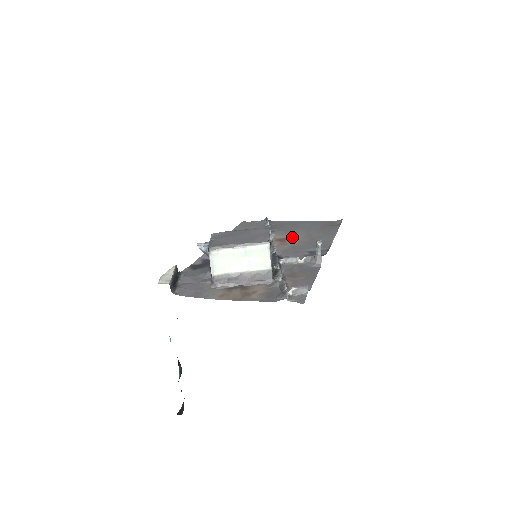
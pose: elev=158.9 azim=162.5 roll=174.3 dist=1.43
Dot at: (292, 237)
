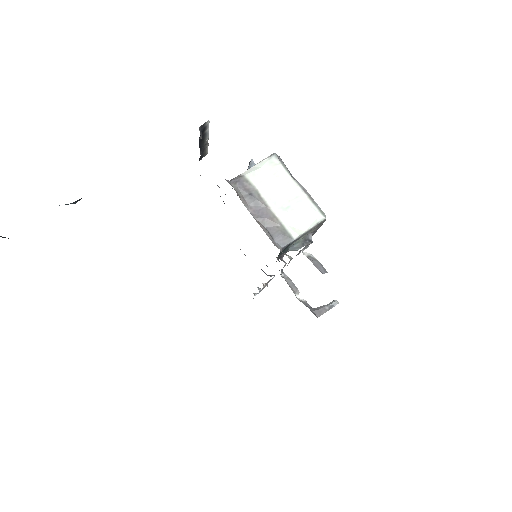
Dot at: occluded
